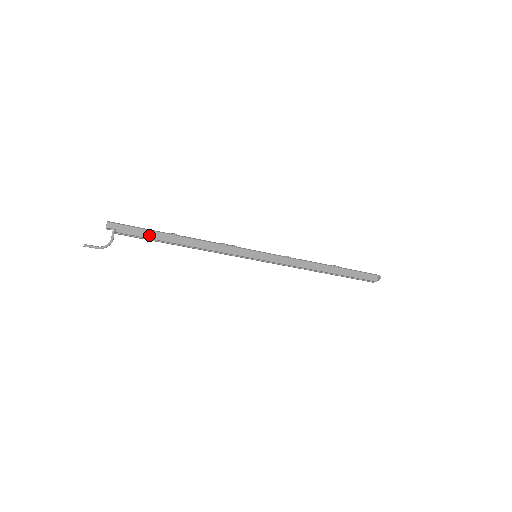
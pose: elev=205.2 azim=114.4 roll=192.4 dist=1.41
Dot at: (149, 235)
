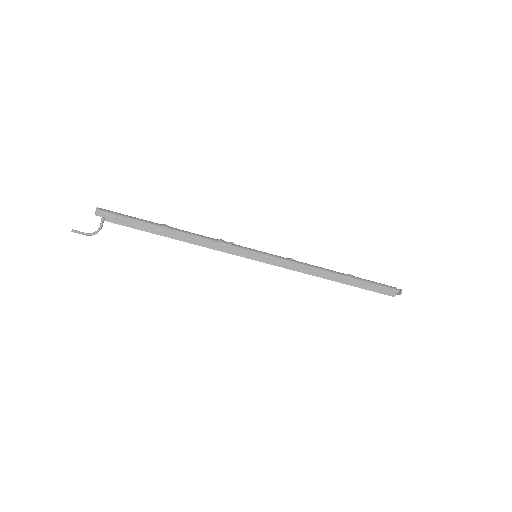
Dot at: (139, 226)
